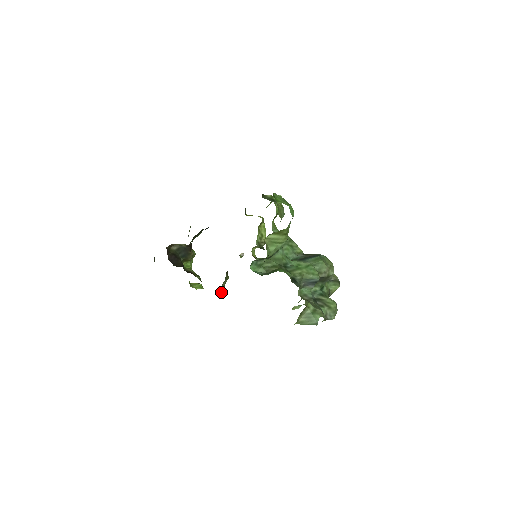
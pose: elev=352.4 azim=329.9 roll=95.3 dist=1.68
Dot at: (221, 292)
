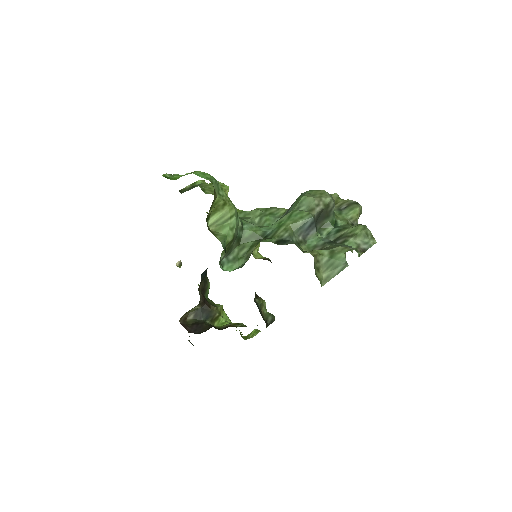
Dot at: (268, 320)
